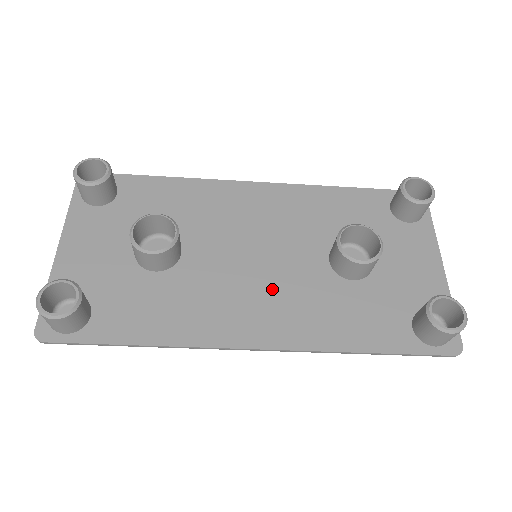
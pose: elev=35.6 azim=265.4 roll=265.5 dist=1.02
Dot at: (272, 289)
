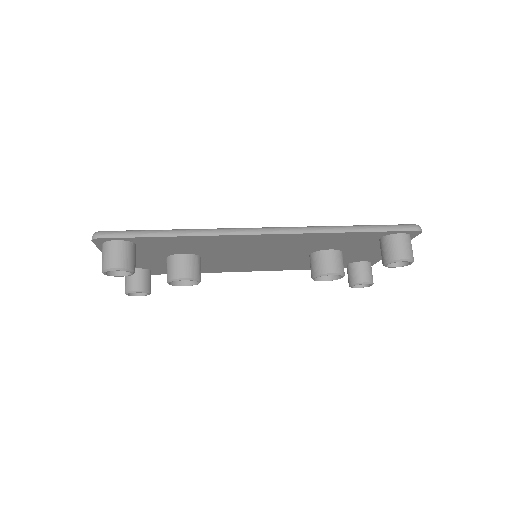
Dot at: (264, 262)
